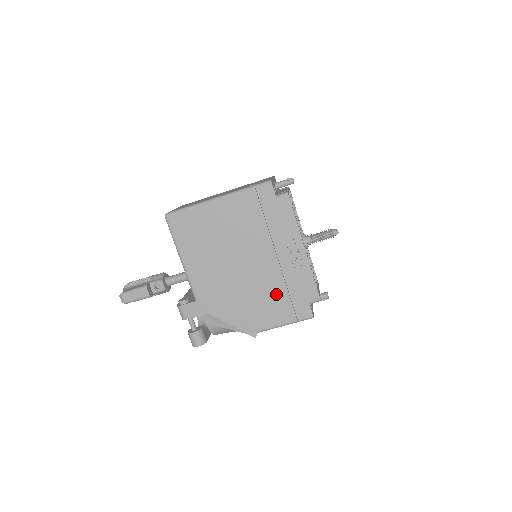
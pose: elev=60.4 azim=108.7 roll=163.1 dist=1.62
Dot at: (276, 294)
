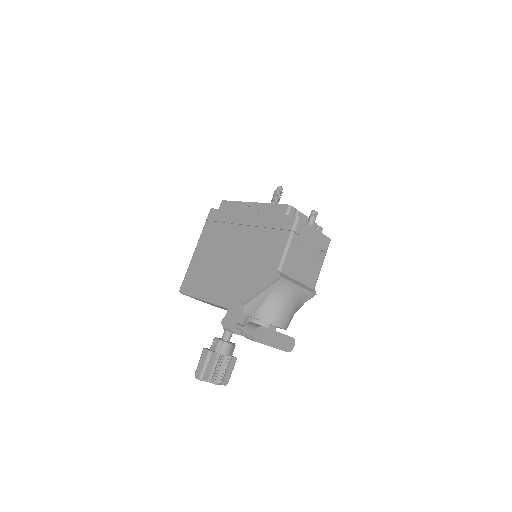
Dot at: (264, 239)
